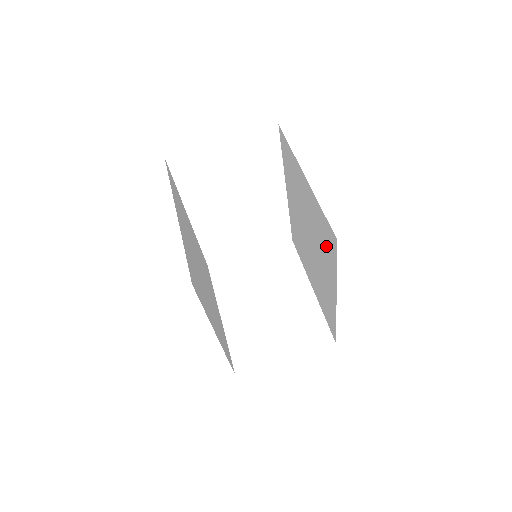
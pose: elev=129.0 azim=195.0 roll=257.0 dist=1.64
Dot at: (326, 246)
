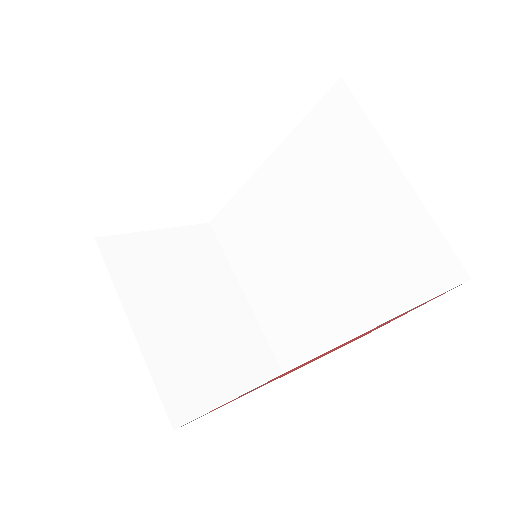
Dot at: (399, 272)
